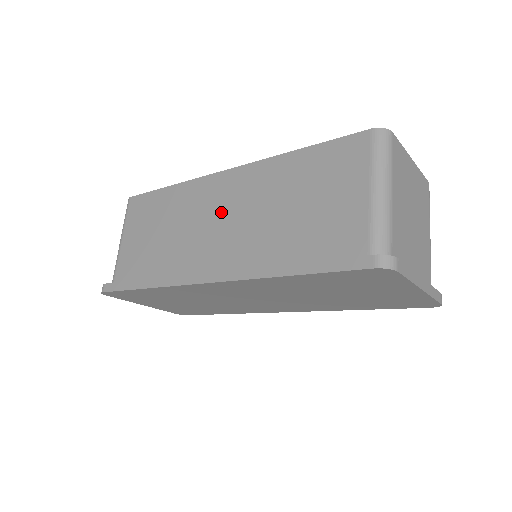
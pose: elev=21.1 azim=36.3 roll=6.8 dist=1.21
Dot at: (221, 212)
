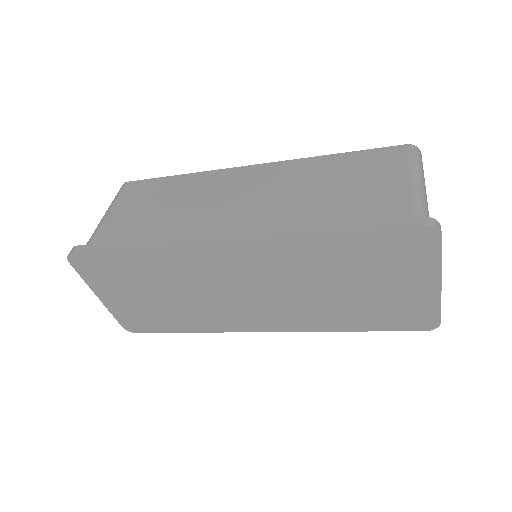
Dot at: (244, 193)
